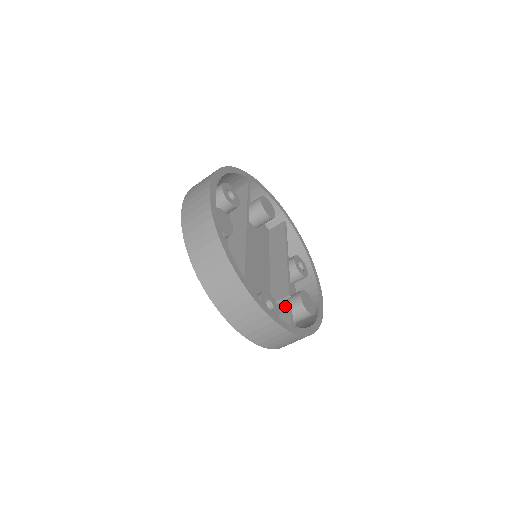
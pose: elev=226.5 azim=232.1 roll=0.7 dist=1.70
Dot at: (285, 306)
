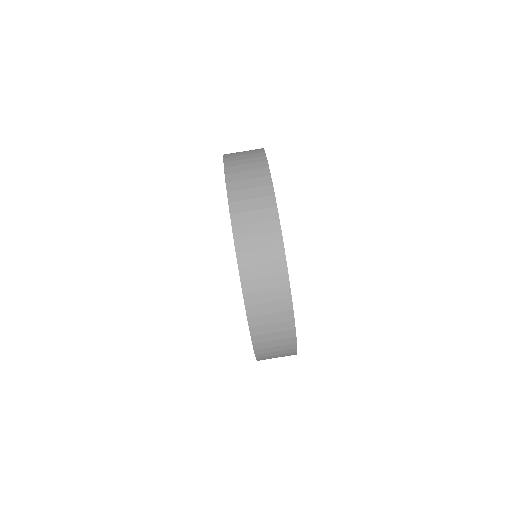
Dot at: occluded
